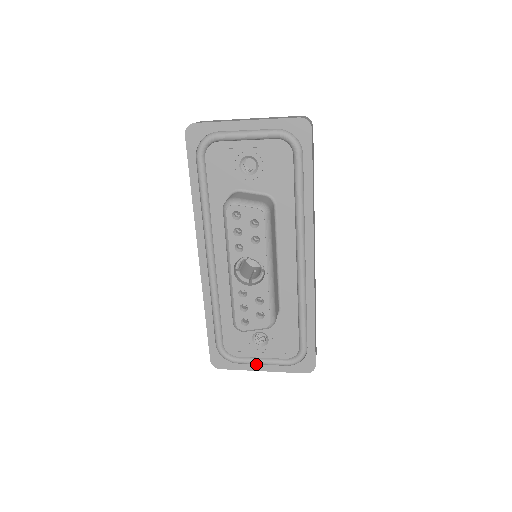
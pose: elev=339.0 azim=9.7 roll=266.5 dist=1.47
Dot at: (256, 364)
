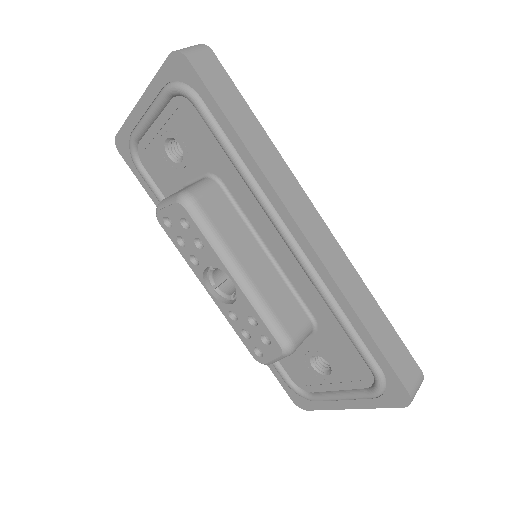
Dot at: (337, 400)
